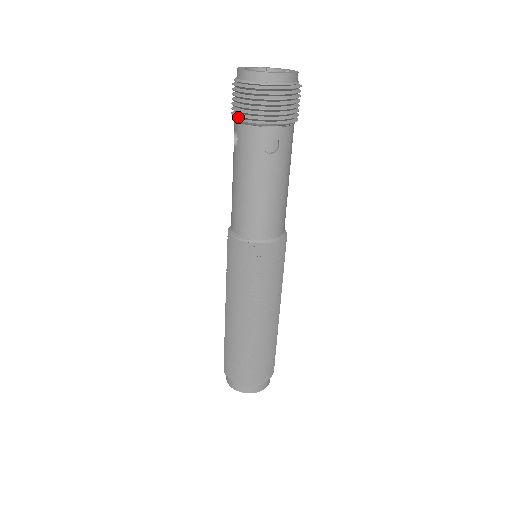
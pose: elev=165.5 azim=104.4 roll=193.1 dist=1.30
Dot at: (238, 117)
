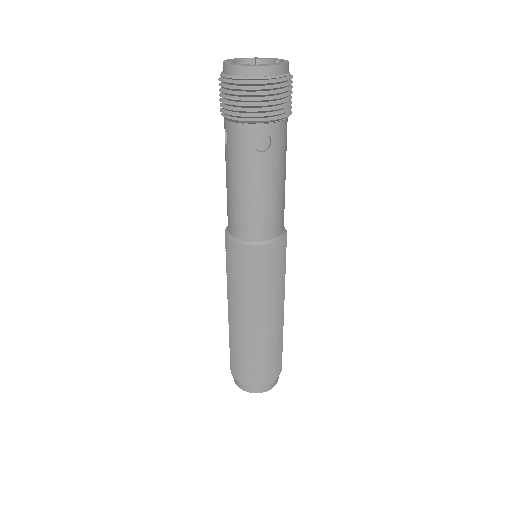
Dot at: (226, 114)
